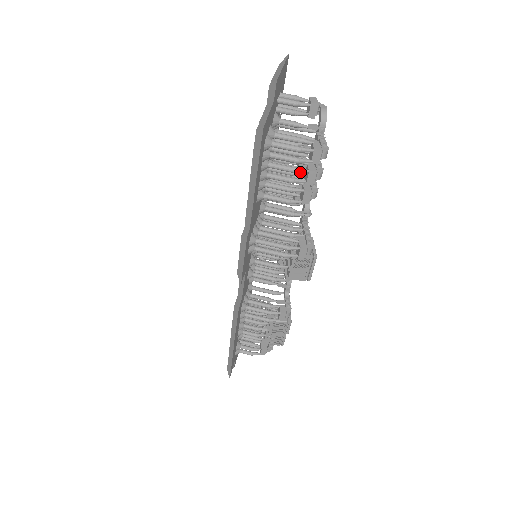
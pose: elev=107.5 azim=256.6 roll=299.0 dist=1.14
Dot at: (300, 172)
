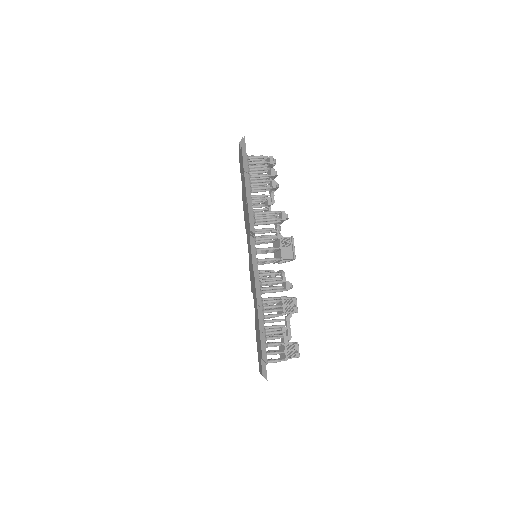
Dot at: (266, 169)
